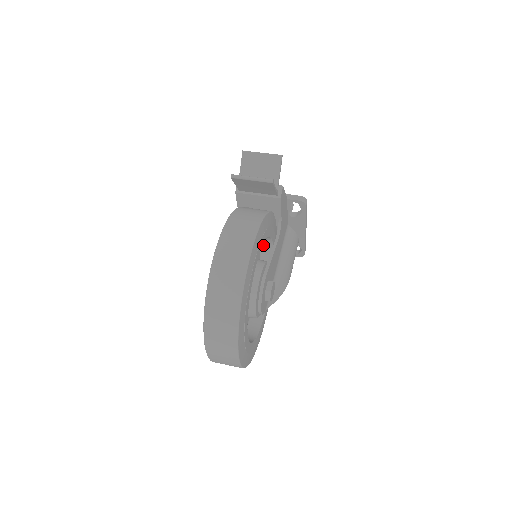
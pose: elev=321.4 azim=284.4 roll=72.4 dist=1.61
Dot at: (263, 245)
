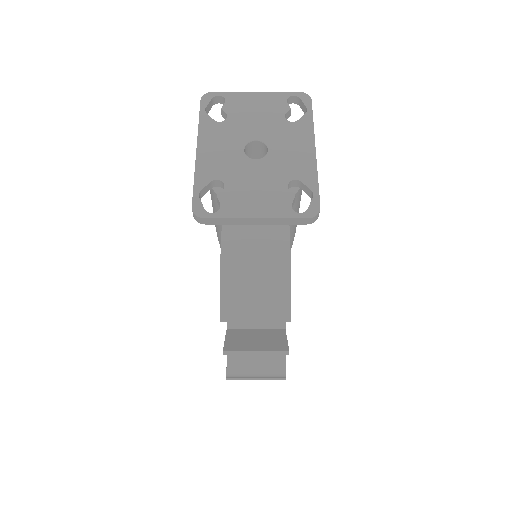
Dot at: occluded
